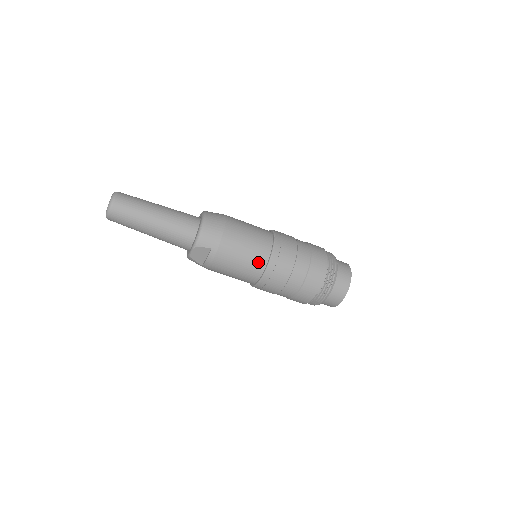
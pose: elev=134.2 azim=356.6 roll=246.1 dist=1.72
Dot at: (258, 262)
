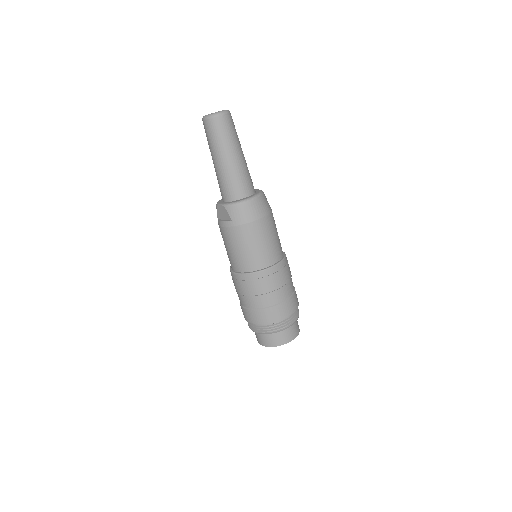
Dot at: (246, 264)
